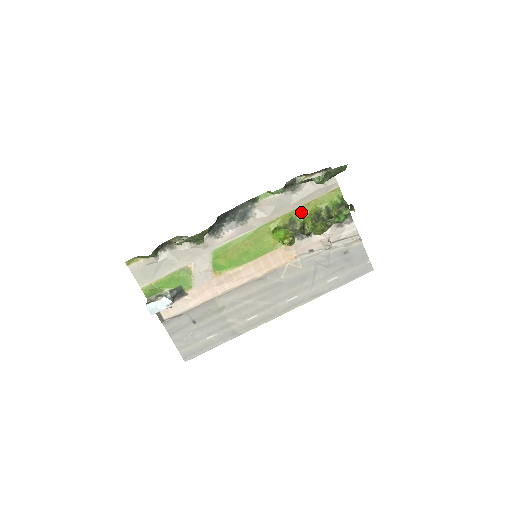
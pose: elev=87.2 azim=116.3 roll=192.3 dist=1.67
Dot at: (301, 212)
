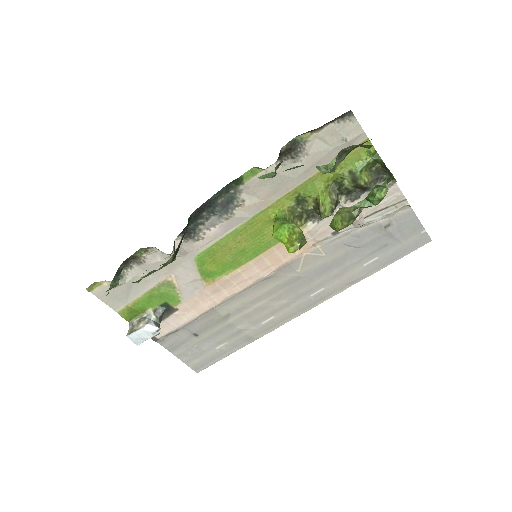
Dot at: (312, 185)
